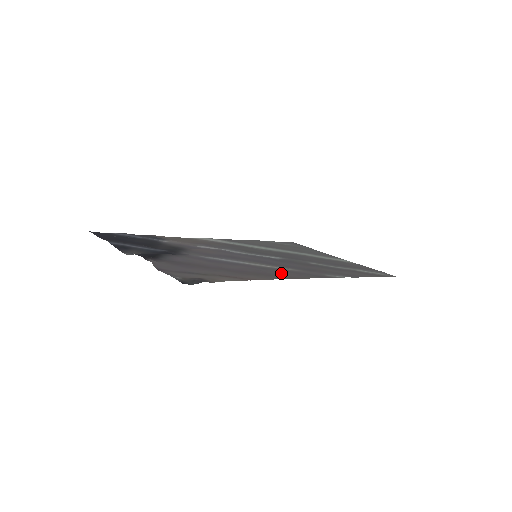
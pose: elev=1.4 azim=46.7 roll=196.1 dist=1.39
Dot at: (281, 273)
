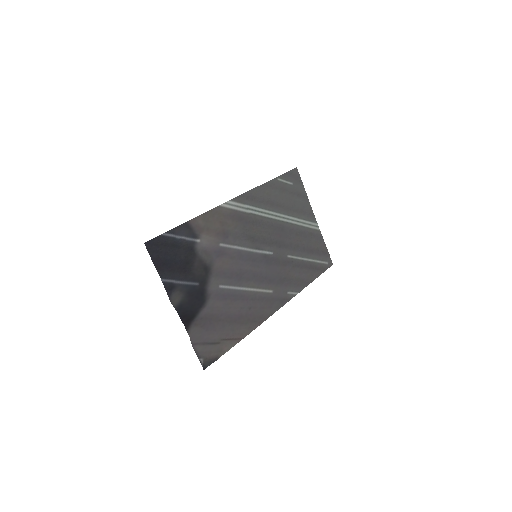
Dot at: (261, 310)
